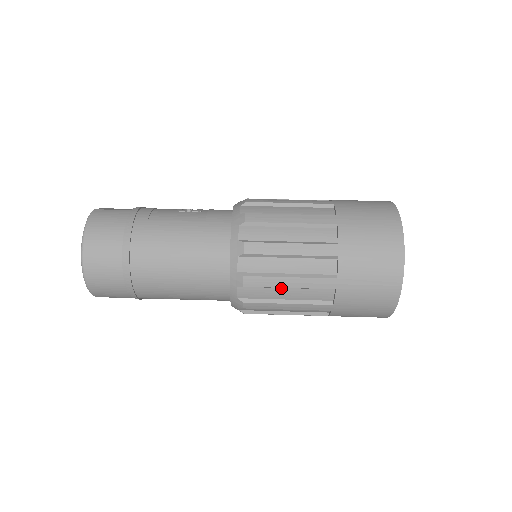
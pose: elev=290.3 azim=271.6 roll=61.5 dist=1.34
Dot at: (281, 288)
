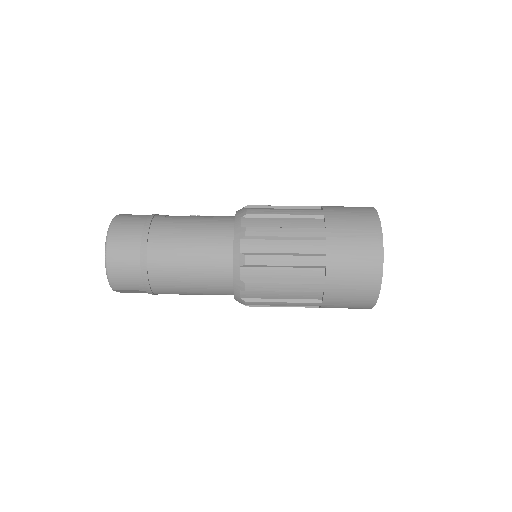
Dot at: (278, 267)
